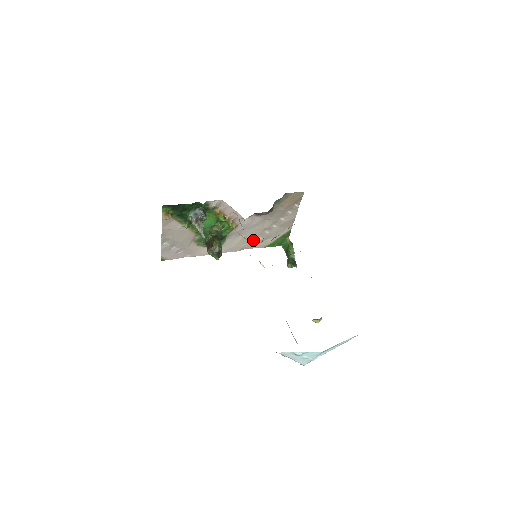
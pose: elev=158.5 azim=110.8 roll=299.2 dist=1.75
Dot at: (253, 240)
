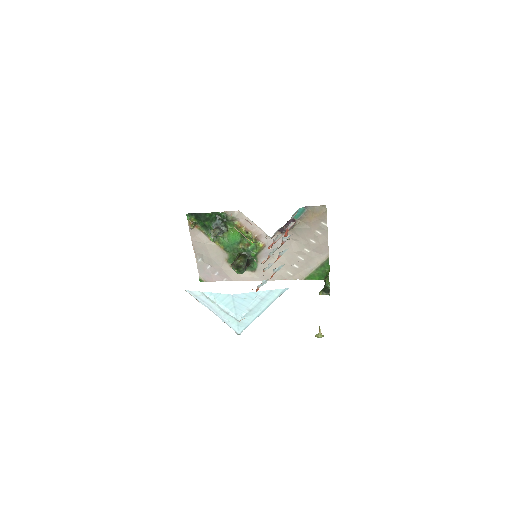
Dot at: occluded
